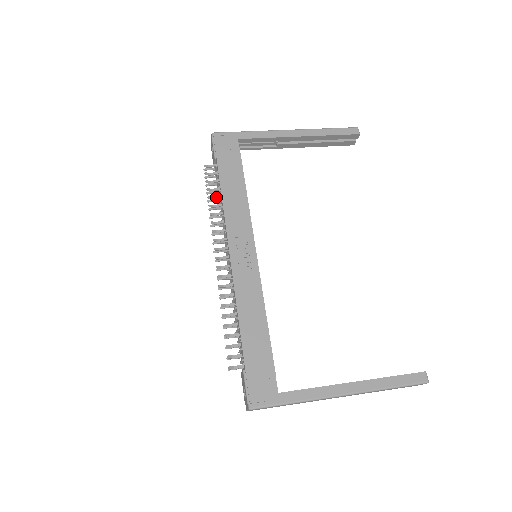
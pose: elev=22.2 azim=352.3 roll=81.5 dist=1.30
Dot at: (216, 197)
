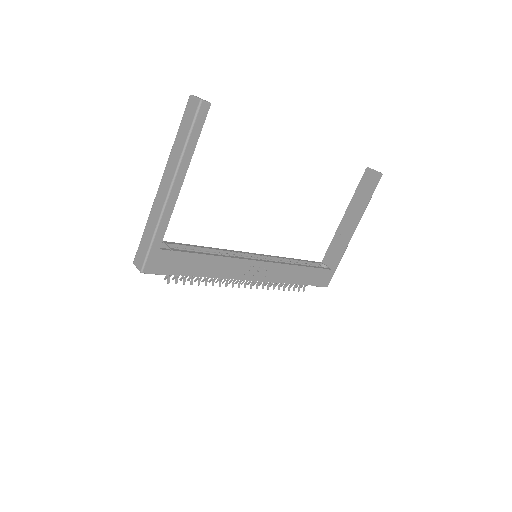
Dot at: (201, 278)
